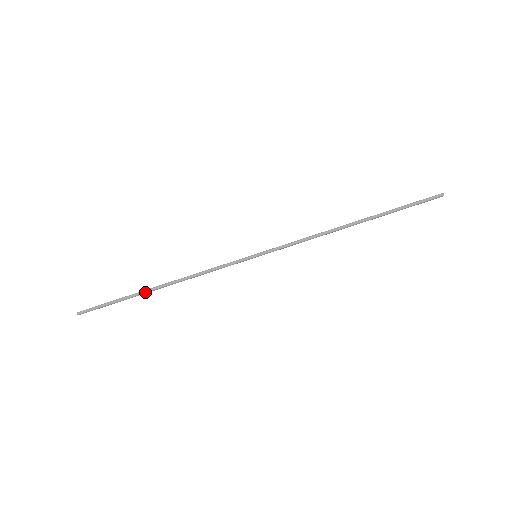
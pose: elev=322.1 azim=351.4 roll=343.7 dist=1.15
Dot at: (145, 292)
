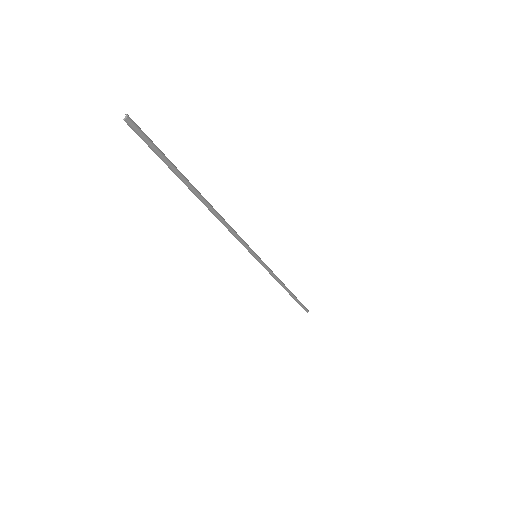
Dot at: (195, 189)
